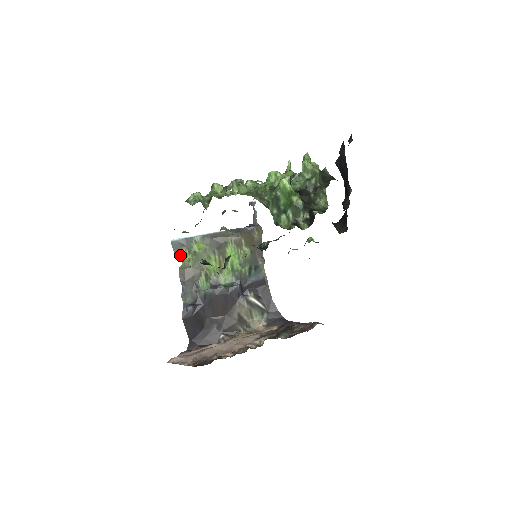
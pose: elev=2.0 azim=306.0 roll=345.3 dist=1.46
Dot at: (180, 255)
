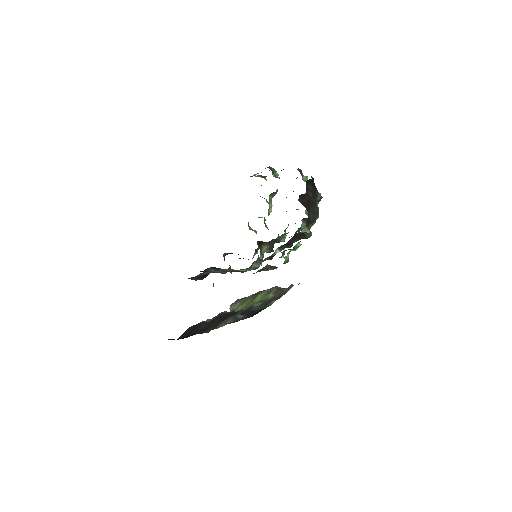
Dot at: (234, 305)
